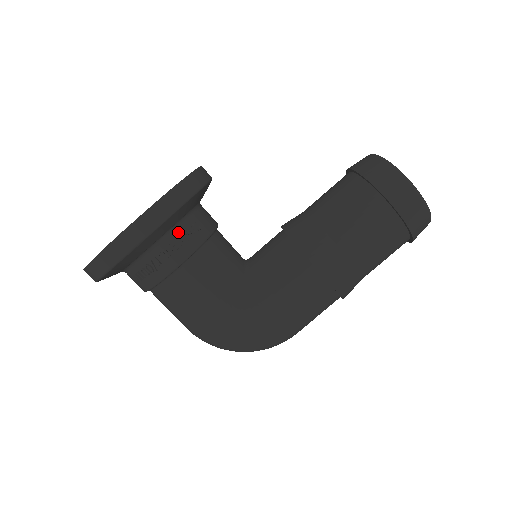
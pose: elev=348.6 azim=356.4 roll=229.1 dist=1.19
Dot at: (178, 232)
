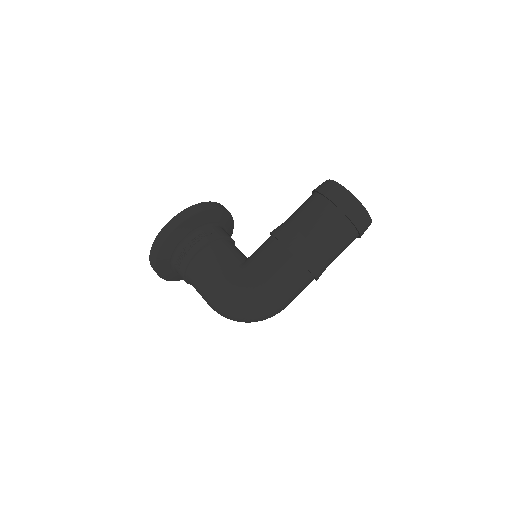
Dot at: (200, 232)
